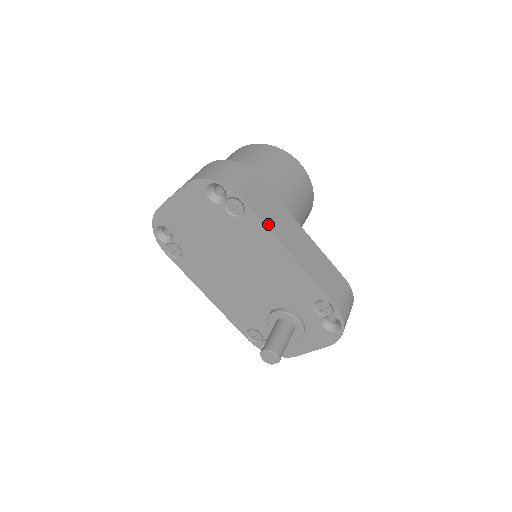
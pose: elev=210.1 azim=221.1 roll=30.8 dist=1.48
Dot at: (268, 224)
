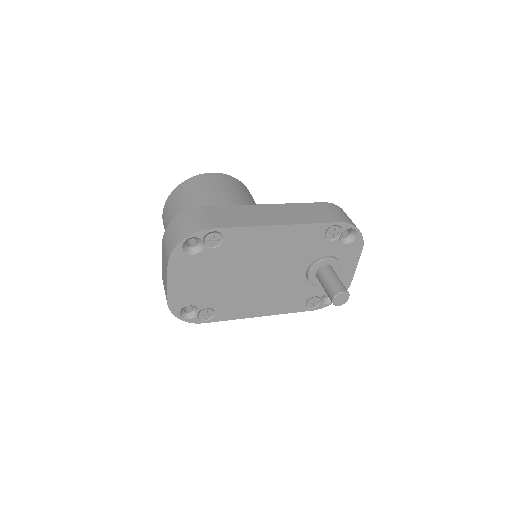
Dot at: (244, 225)
